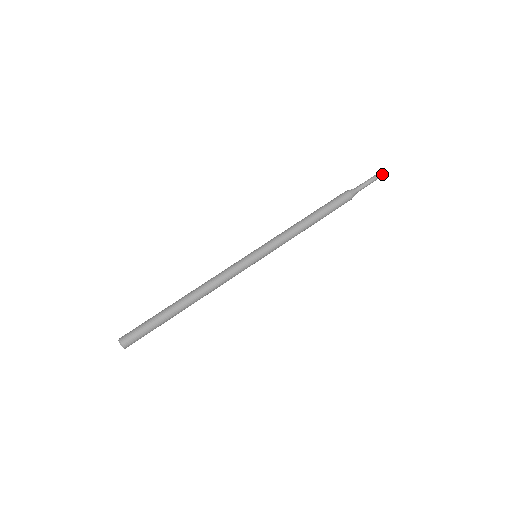
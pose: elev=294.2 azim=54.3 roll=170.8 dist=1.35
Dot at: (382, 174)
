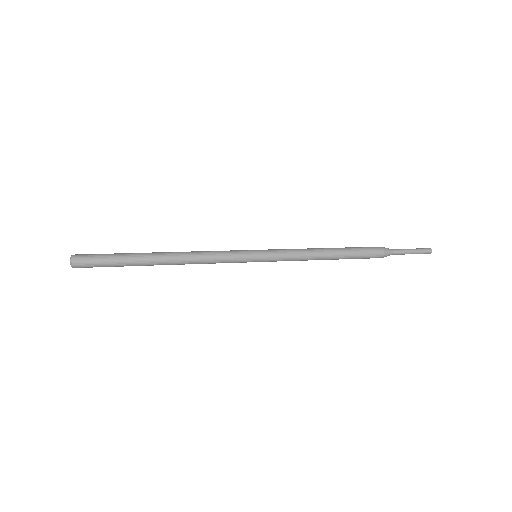
Dot at: (424, 249)
